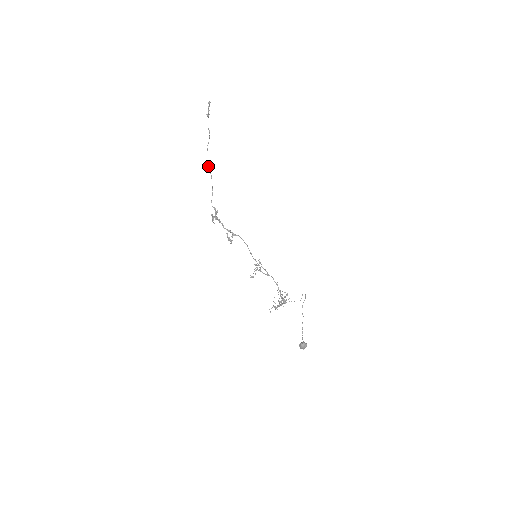
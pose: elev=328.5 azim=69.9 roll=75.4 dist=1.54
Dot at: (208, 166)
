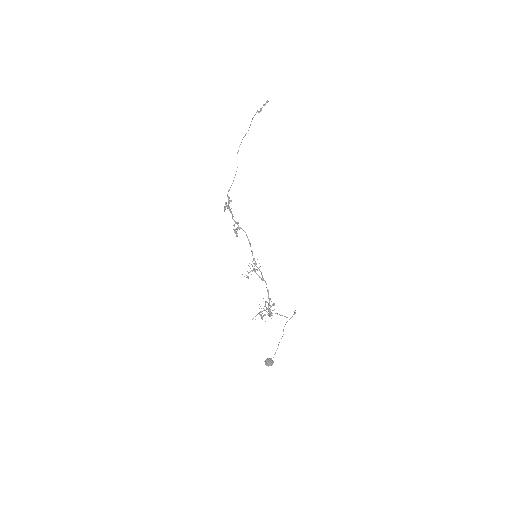
Dot at: occluded
